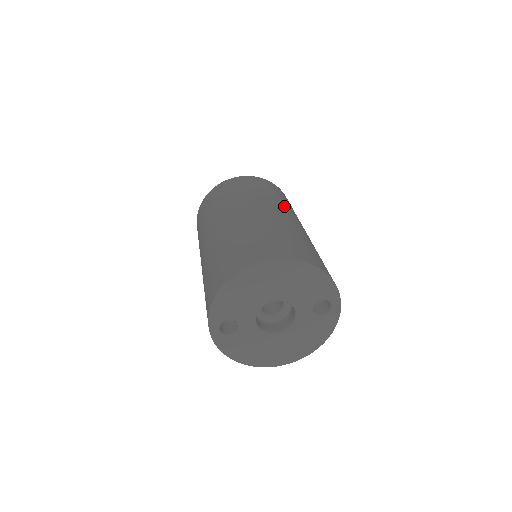
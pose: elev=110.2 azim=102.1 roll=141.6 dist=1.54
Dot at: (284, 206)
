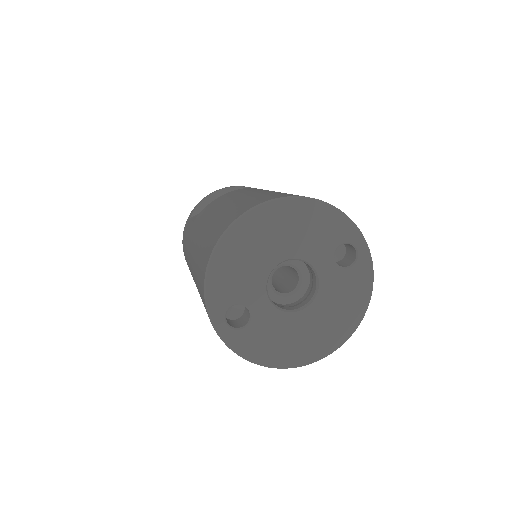
Dot at: occluded
